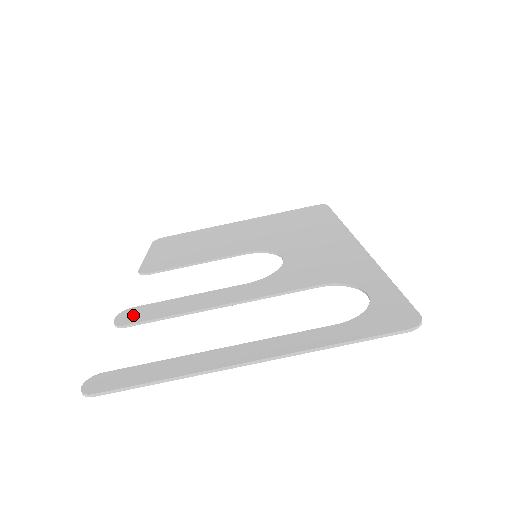
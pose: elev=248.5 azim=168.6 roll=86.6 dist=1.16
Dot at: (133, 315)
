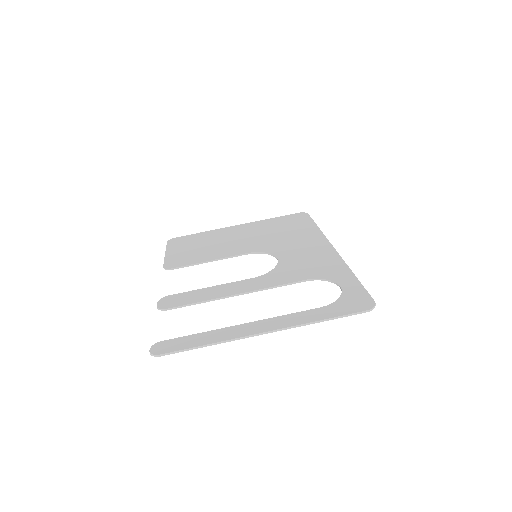
Dot at: (171, 301)
